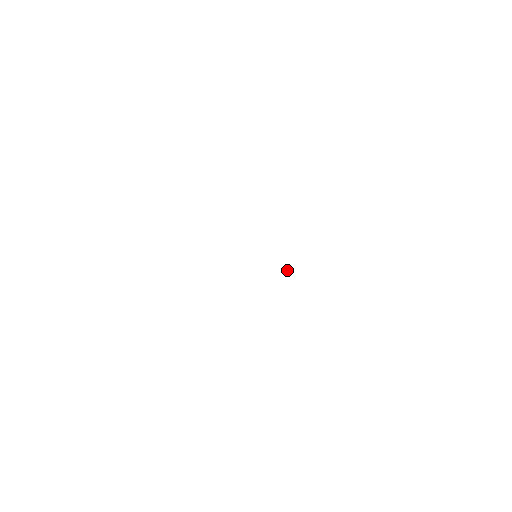
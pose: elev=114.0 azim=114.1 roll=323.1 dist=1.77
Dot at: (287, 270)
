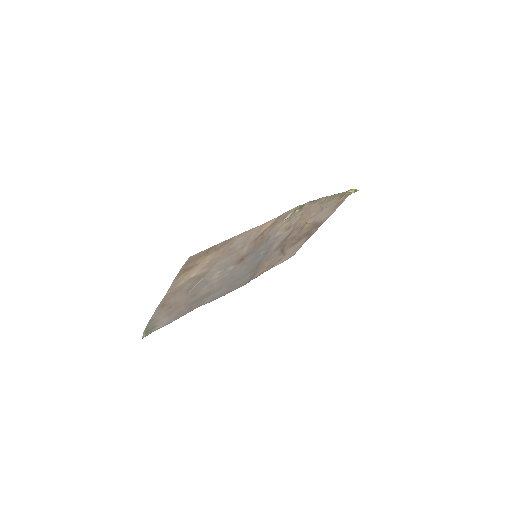
Dot at: (291, 214)
